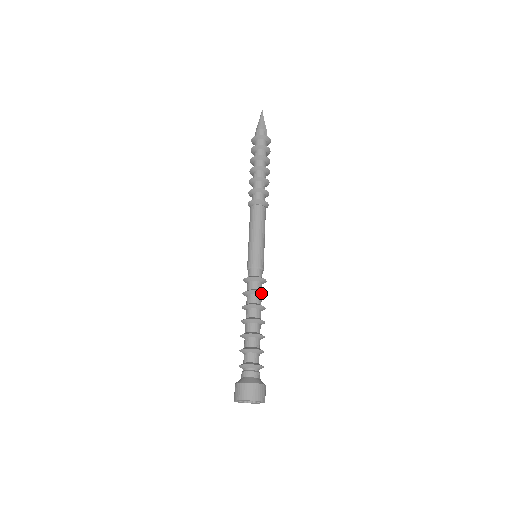
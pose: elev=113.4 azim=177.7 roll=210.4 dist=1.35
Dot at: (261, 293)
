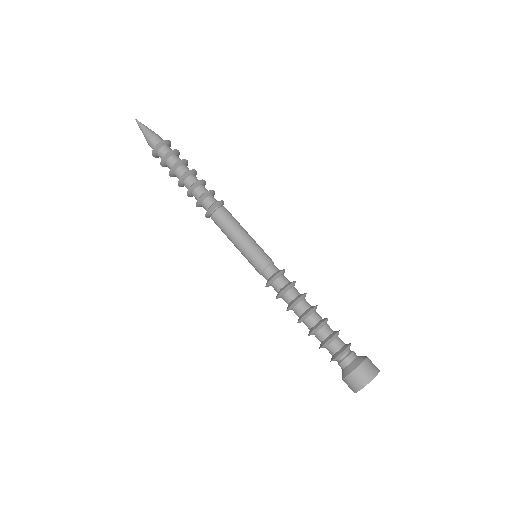
Dot at: (294, 284)
